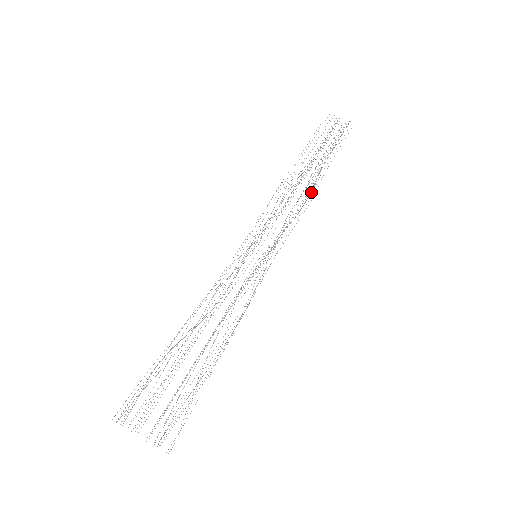
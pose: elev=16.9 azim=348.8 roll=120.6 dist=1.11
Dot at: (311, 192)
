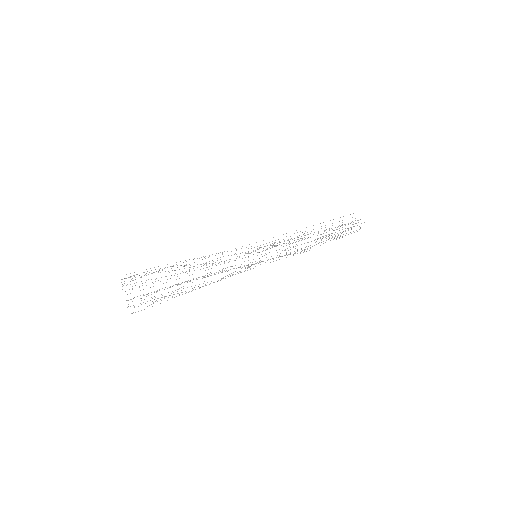
Dot at: occluded
